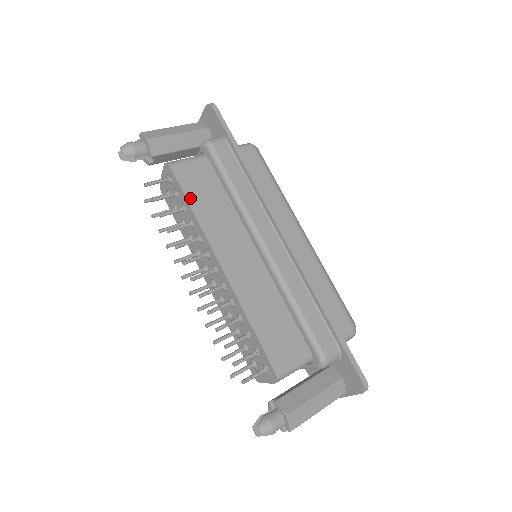
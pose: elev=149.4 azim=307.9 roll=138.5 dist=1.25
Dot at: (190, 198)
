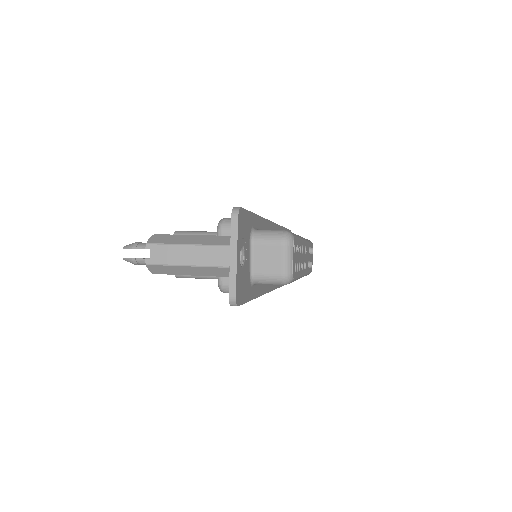
Dot at: occluded
